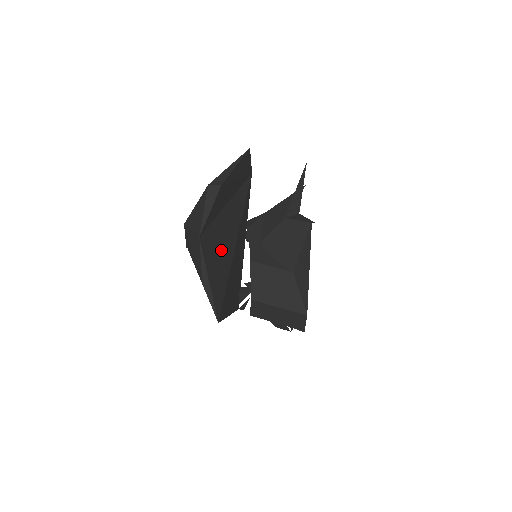
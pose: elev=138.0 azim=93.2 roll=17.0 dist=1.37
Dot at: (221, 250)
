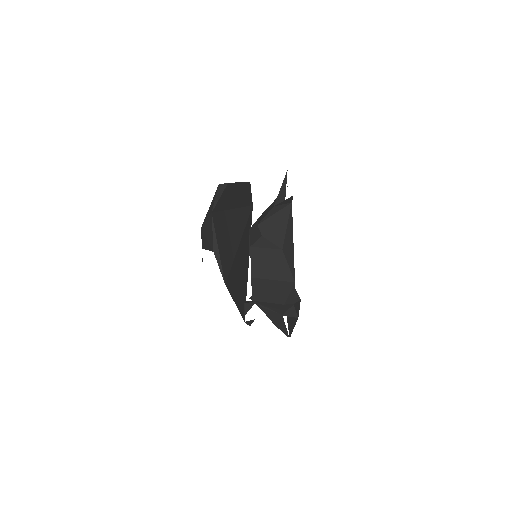
Dot at: (228, 236)
